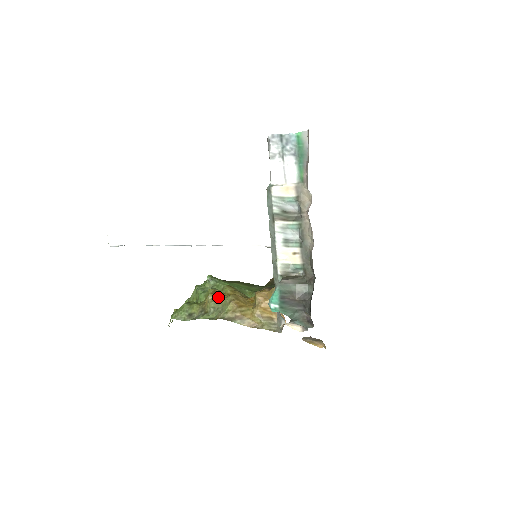
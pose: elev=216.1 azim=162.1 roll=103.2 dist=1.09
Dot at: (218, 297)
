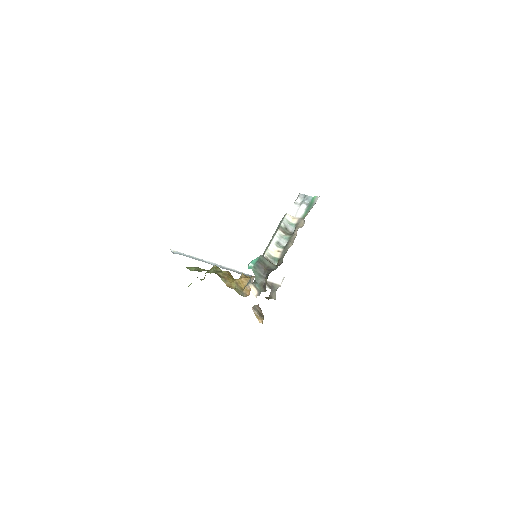
Dot at: (220, 269)
